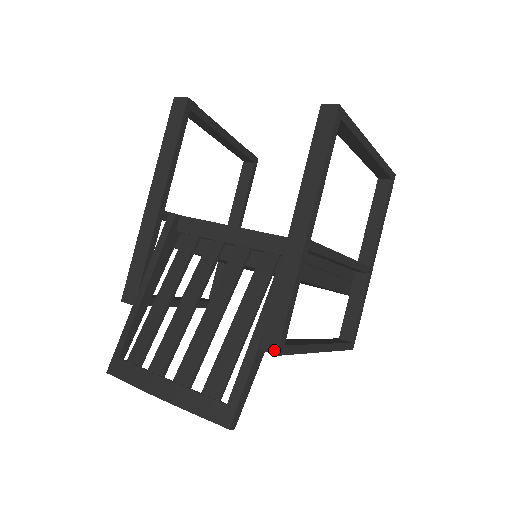
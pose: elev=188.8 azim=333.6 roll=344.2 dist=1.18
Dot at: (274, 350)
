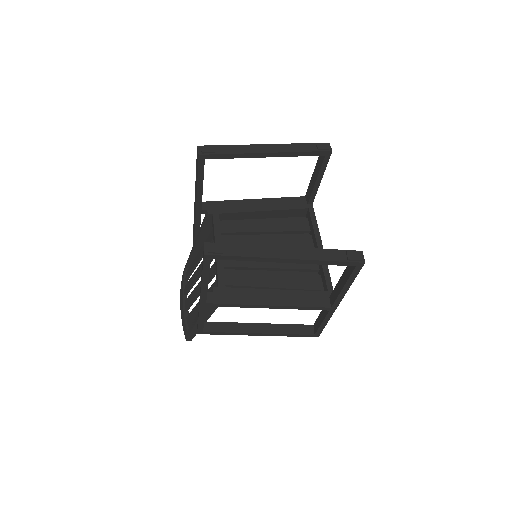
Dot at: (197, 331)
